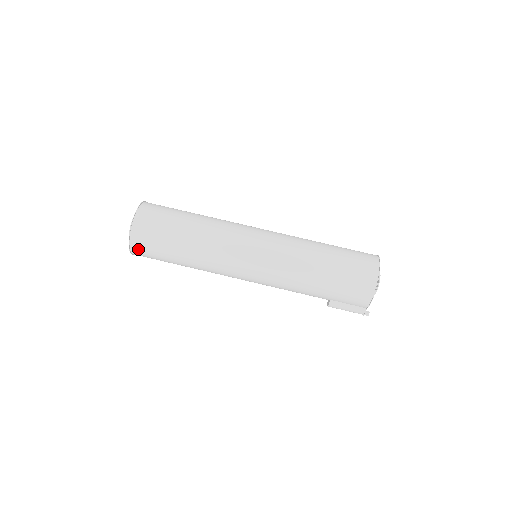
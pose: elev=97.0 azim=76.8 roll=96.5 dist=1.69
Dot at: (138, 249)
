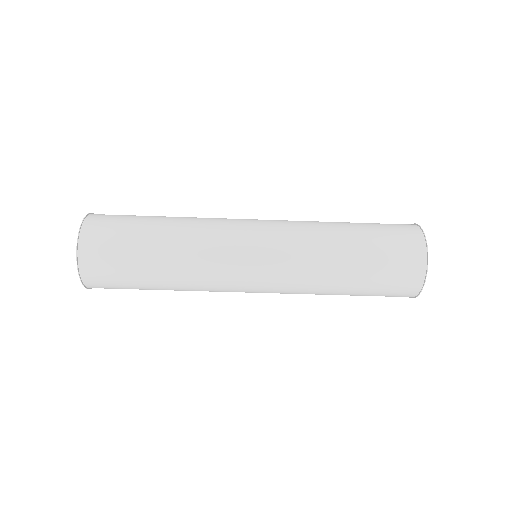
Dot at: occluded
